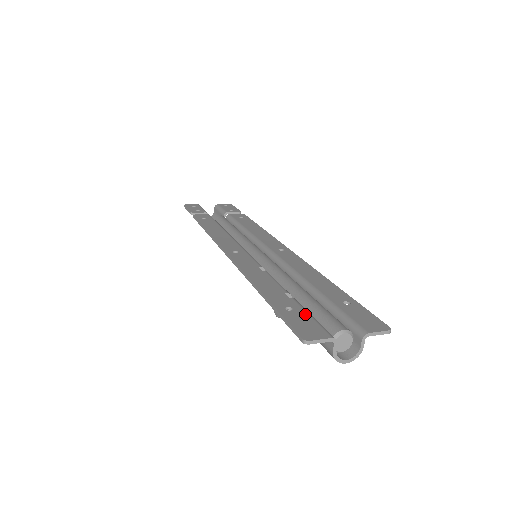
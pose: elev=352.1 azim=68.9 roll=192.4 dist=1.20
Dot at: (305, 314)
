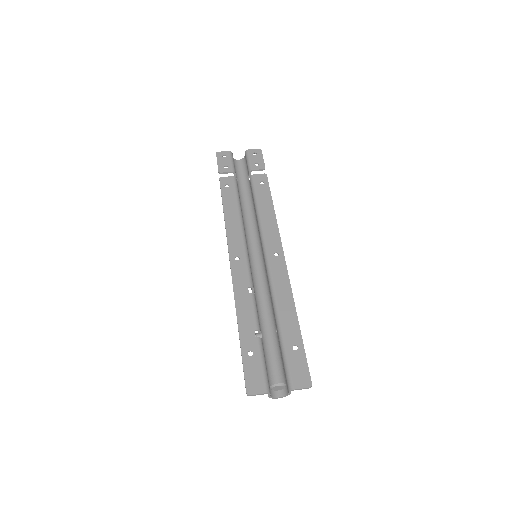
Dot at: (259, 362)
